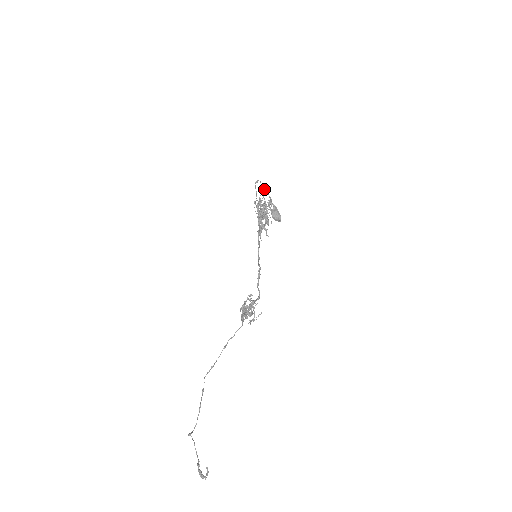
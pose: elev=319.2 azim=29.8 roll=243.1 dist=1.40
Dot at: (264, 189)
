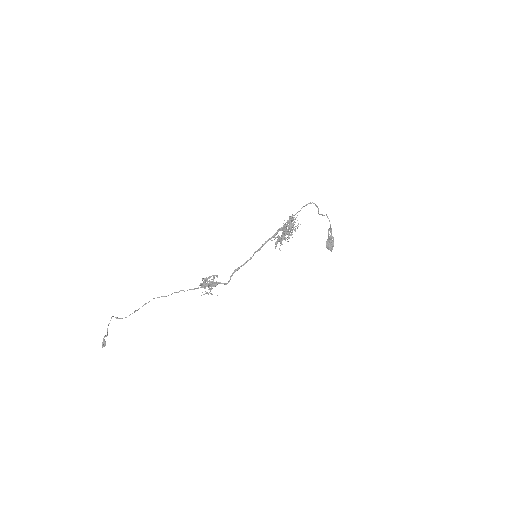
Dot at: (321, 214)
